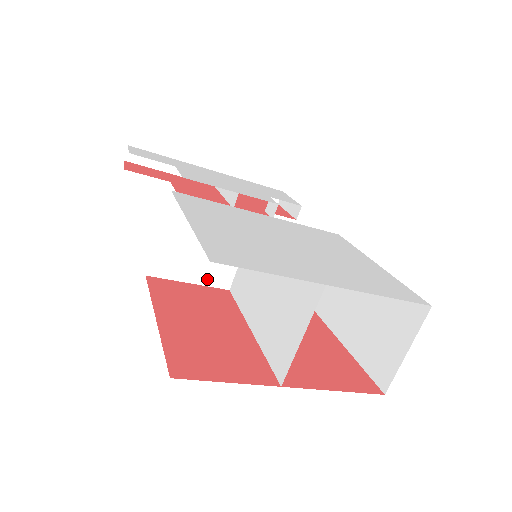
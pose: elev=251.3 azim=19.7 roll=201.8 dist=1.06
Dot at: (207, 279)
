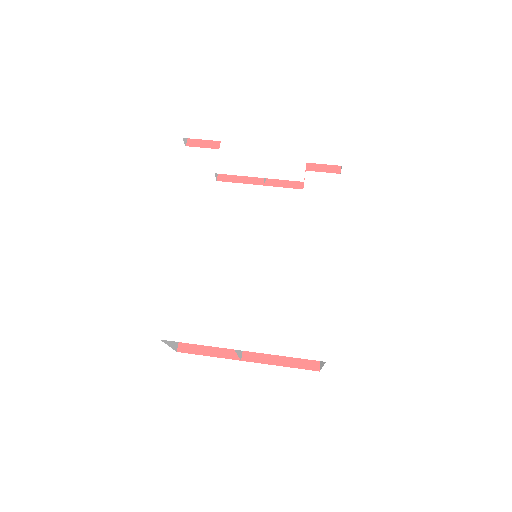
Dot at: occluded
